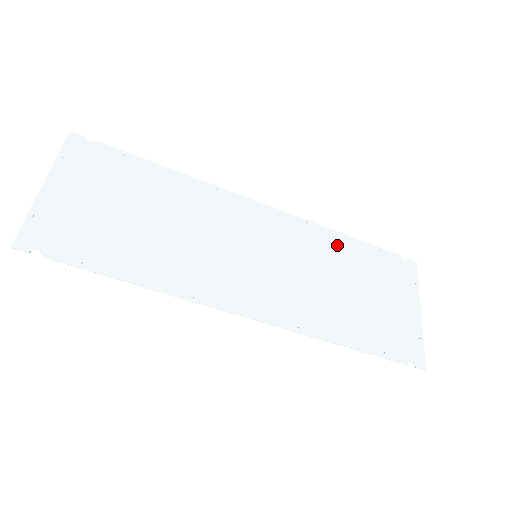
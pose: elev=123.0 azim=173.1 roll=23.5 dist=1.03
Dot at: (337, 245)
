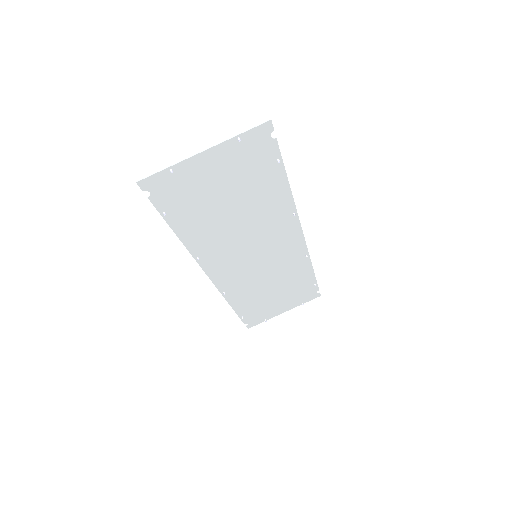
Dot at: (301, 272)
